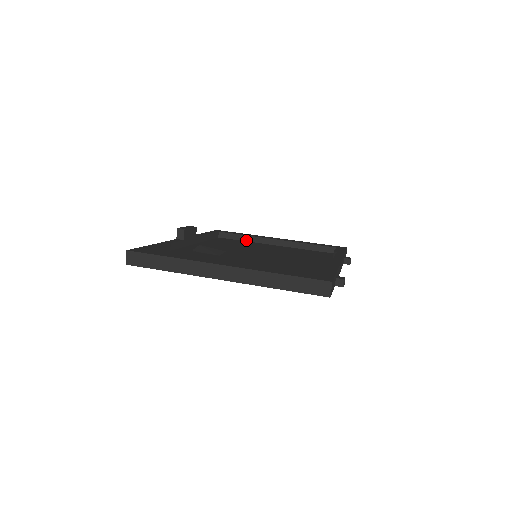
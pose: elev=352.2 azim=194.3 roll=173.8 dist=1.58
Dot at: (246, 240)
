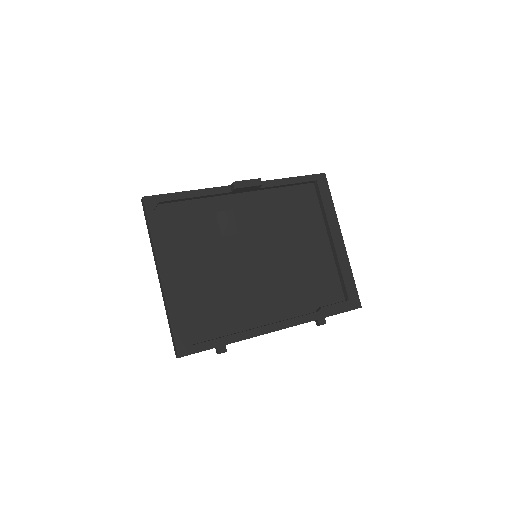
Dot at: (322, 211)
